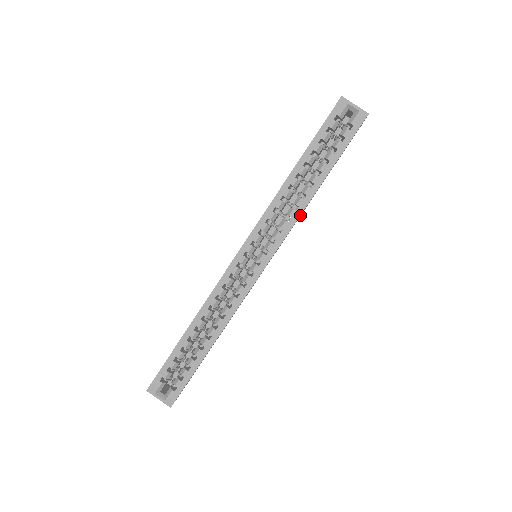
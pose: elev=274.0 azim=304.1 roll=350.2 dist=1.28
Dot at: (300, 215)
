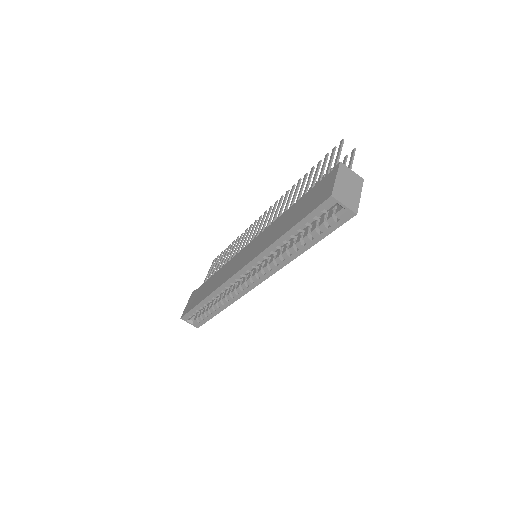
Dot at: occluded
